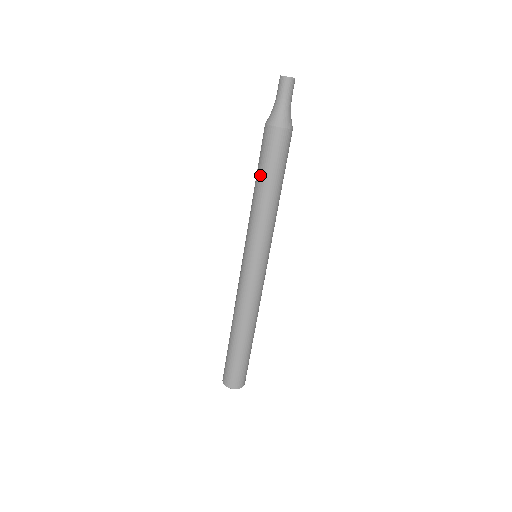
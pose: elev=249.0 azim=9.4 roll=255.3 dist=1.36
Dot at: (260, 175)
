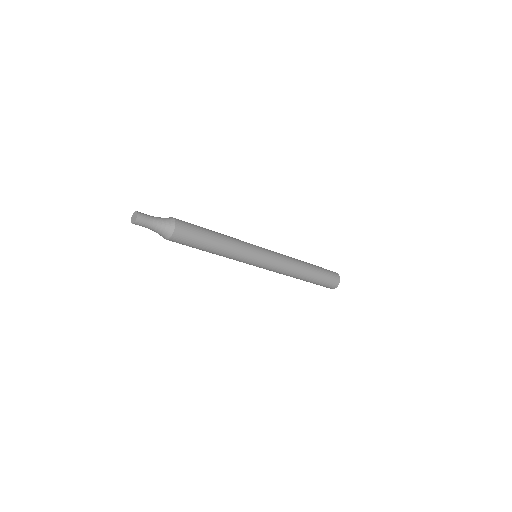
Dot at: occluded
